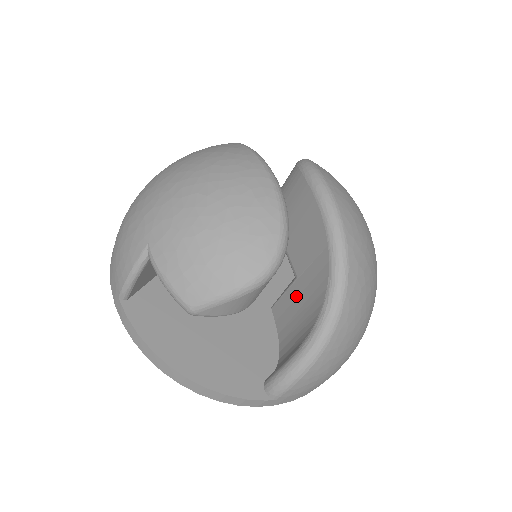
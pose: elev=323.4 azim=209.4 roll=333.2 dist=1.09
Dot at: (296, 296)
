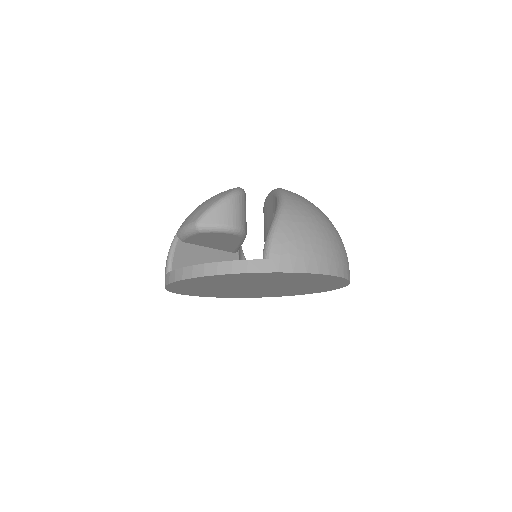
Dot at: occluded
